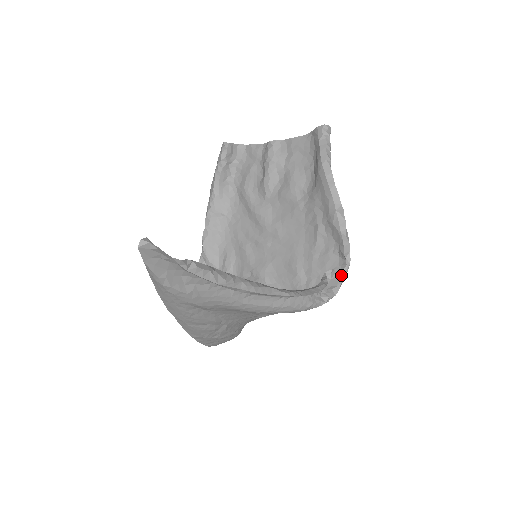
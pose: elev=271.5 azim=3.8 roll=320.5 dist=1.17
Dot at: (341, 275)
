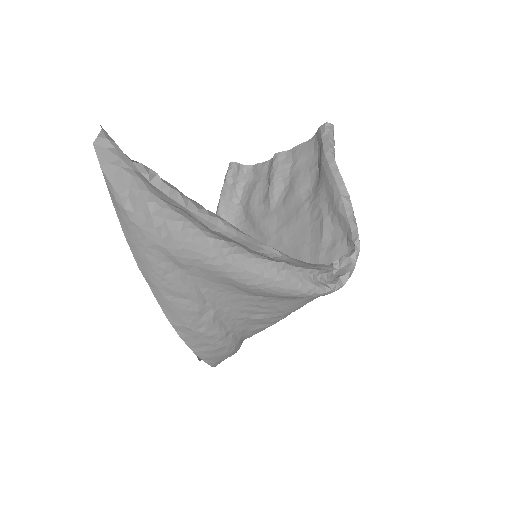
Dot at: (350, 262)
